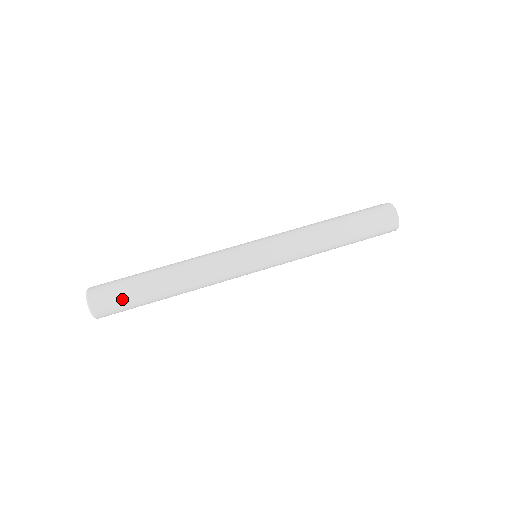
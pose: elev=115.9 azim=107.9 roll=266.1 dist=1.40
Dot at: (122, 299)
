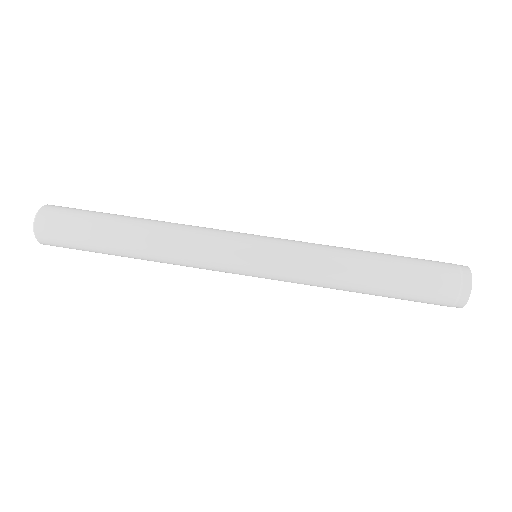
Dot at: (77, 216)
